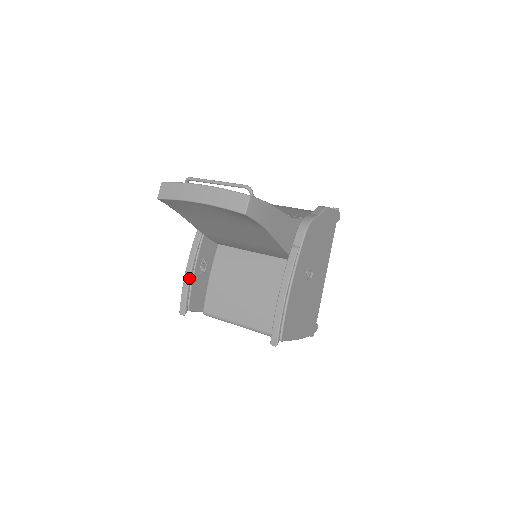
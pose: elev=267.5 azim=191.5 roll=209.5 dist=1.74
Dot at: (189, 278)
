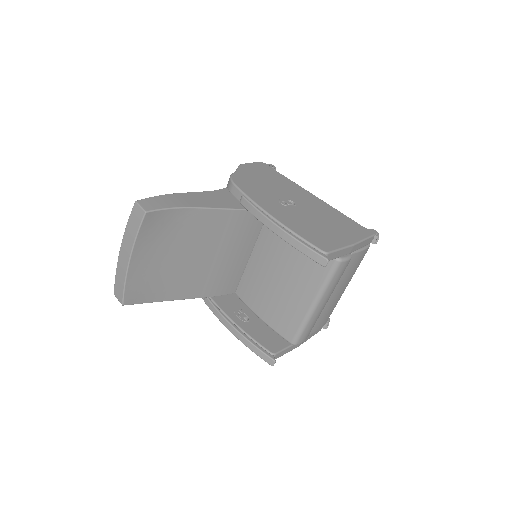
Dot at: (239, 334)
